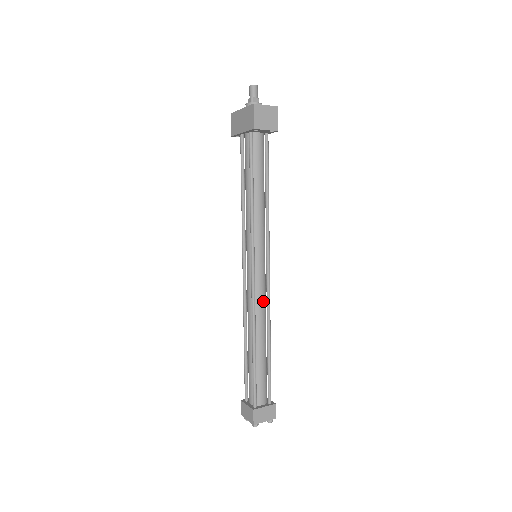
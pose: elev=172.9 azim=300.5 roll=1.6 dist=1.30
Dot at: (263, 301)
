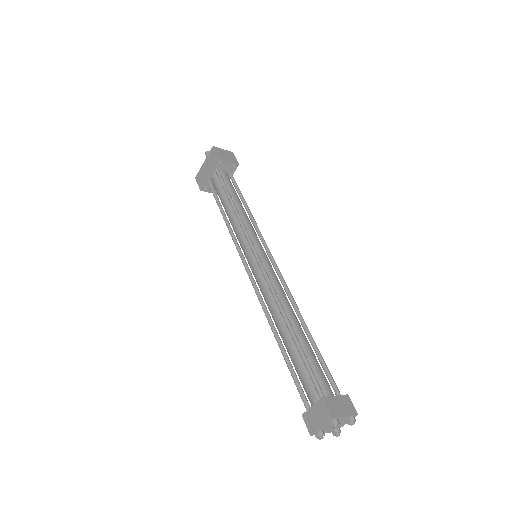
Dot at: (280, 287)
